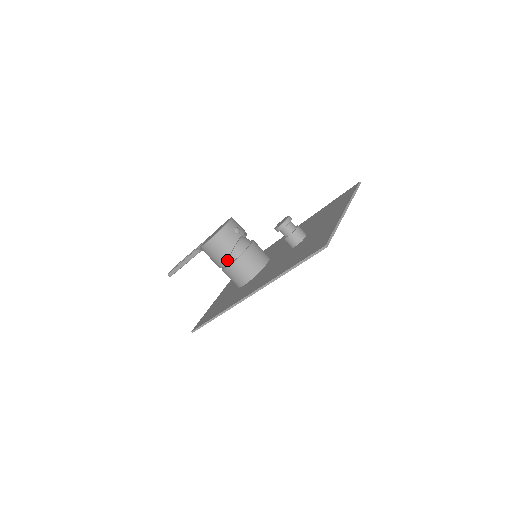
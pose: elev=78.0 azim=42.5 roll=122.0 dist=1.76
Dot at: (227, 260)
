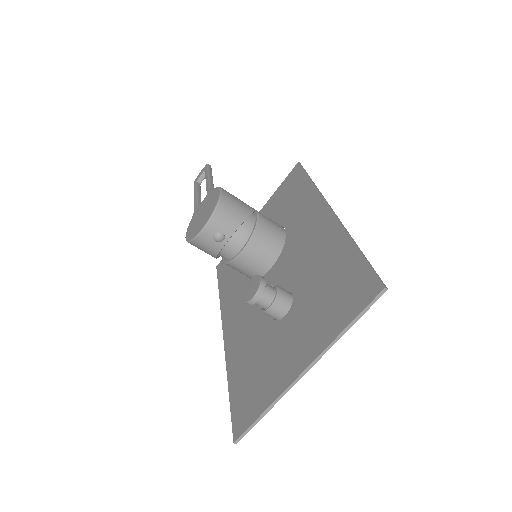
Dot at: (216, 258)
